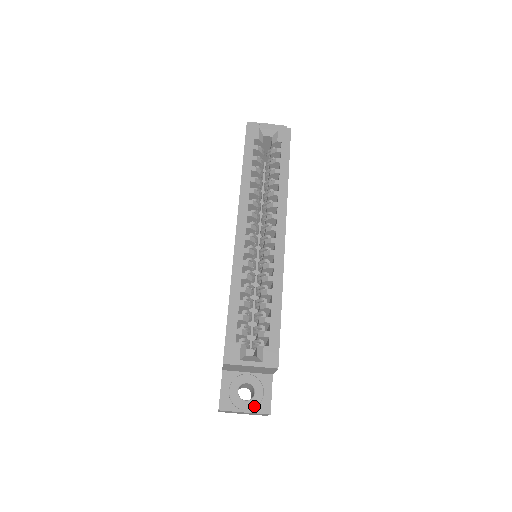
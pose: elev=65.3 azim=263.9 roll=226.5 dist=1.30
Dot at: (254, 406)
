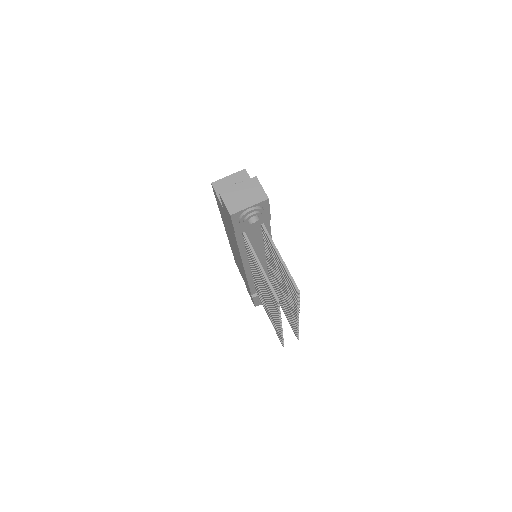
Dot at: occluded
